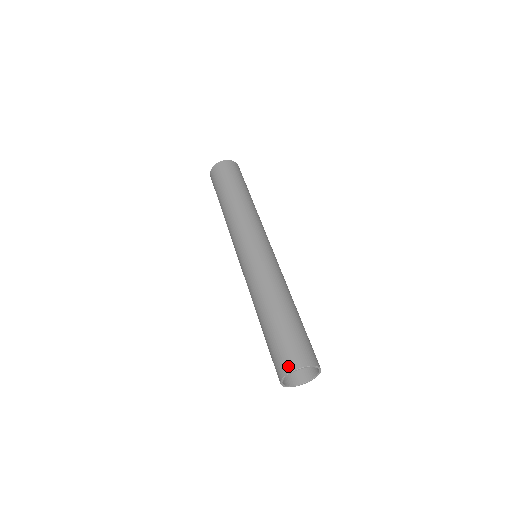
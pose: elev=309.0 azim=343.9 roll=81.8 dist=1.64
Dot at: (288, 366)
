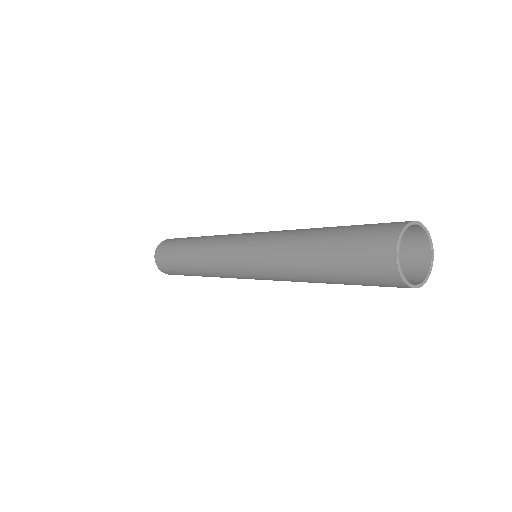
Dot at: (392, 231)
